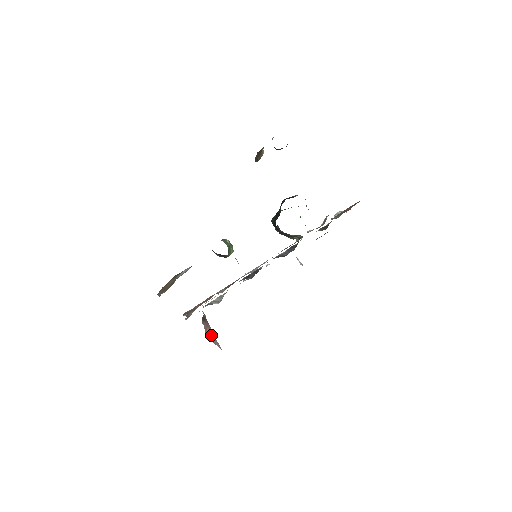
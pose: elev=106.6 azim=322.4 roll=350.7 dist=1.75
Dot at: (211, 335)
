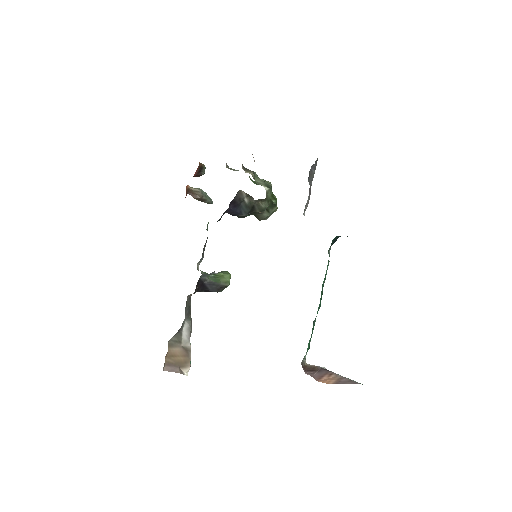
Dot at: (334, 379)
